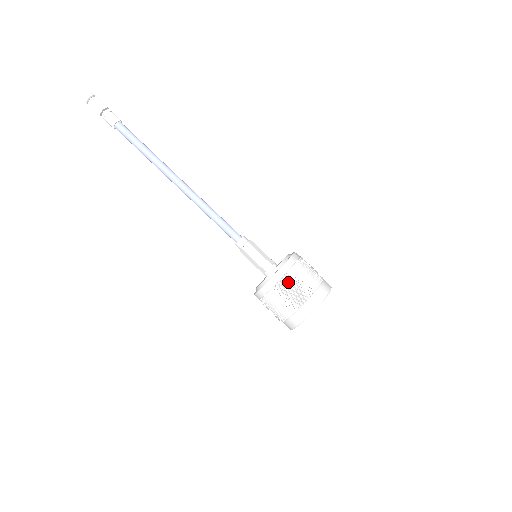
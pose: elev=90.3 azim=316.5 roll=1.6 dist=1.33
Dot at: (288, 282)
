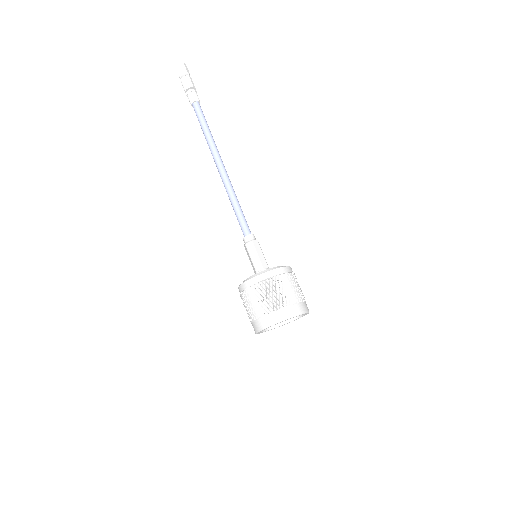
Dot at: (263, 288)
